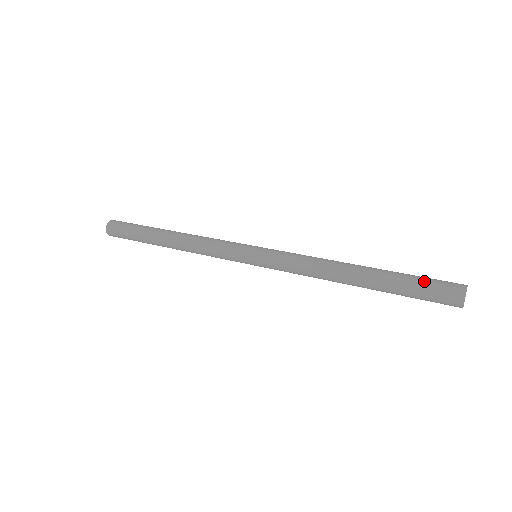
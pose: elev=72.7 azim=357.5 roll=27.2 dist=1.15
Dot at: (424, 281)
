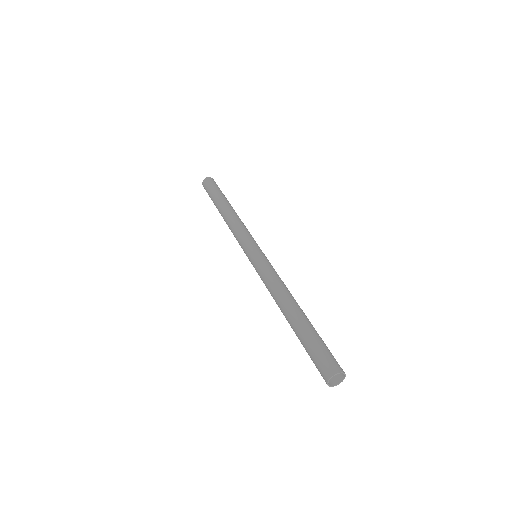
Dot at: (310, 356)
